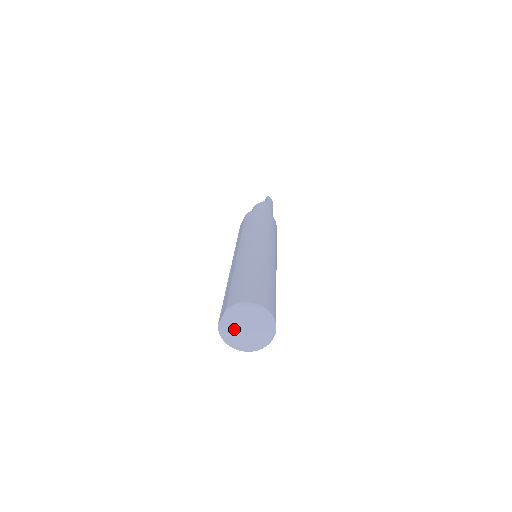
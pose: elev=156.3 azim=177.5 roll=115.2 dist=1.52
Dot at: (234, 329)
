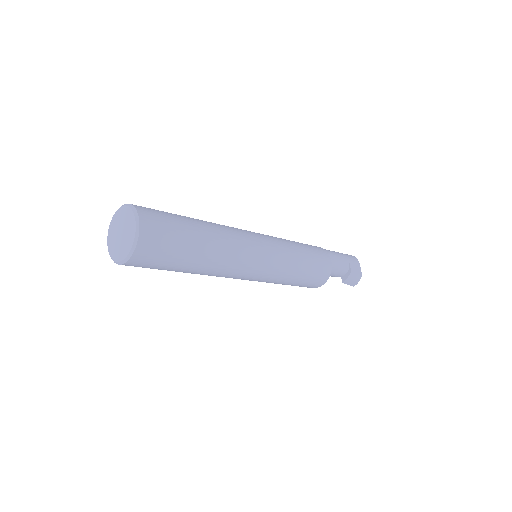
Dot at: (115, 243)
